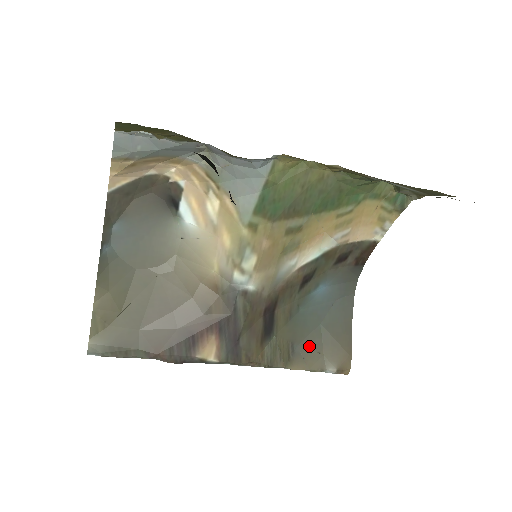
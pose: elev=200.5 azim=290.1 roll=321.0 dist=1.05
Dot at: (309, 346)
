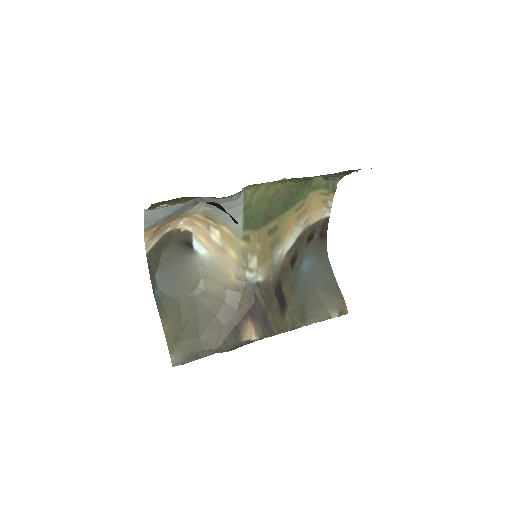
Dot at: (314, 305)
